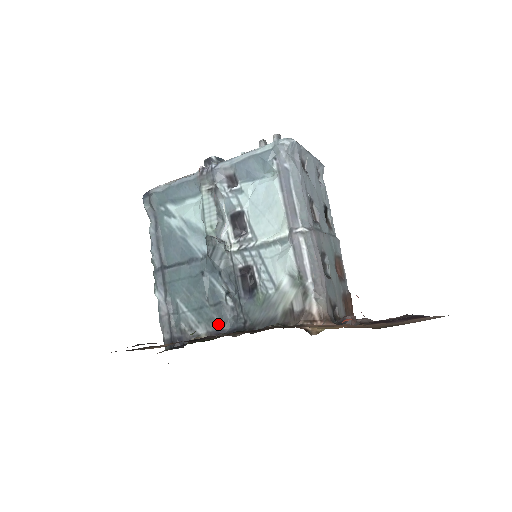
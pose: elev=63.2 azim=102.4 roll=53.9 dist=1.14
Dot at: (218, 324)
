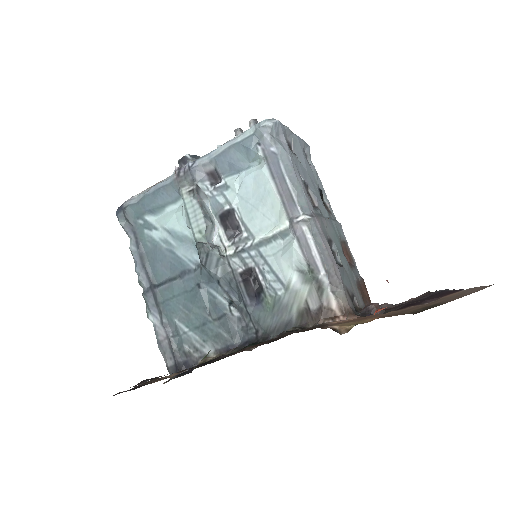
Dot at: (226, 339)
